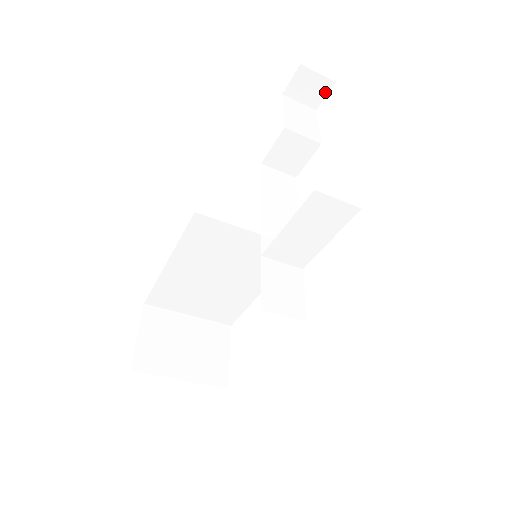
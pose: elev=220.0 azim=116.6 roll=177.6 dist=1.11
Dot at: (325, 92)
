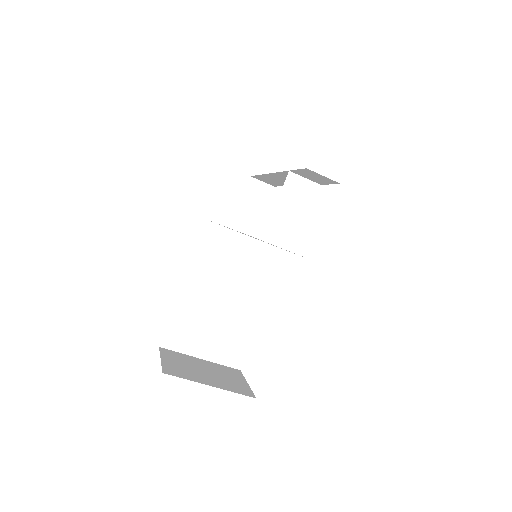
Dot at: (269, 194)
